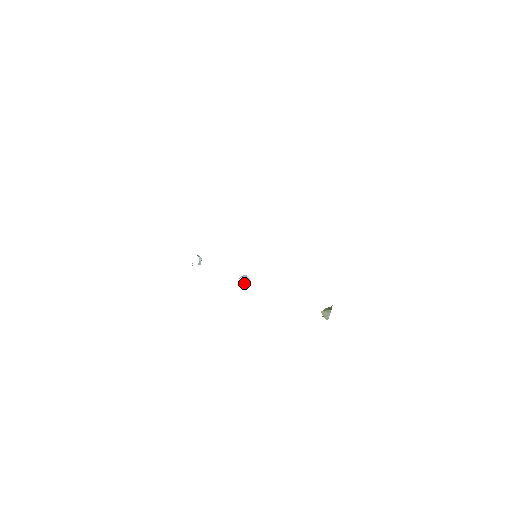
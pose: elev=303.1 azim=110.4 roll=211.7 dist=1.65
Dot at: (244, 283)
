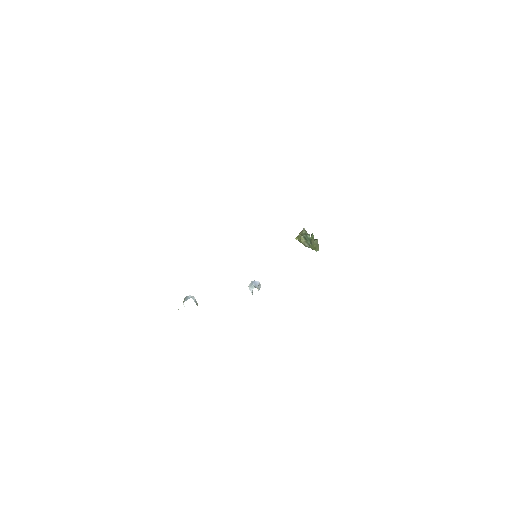
Dot at: occluded
